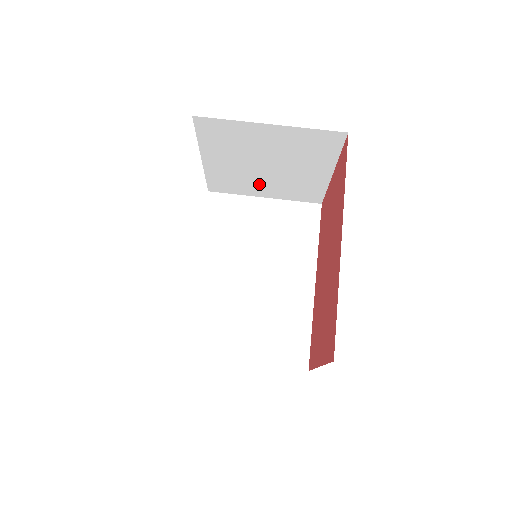
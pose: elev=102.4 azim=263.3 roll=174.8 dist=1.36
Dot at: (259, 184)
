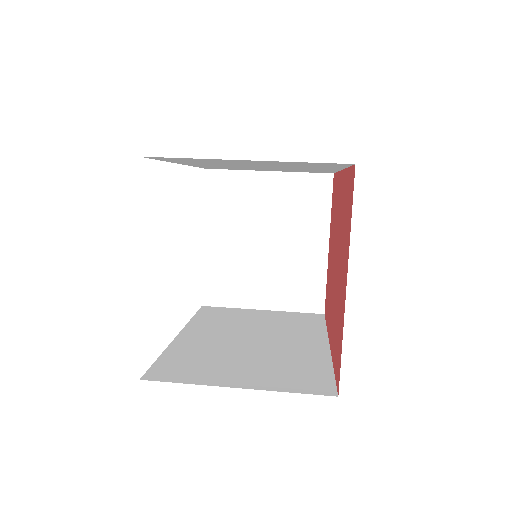
Dot at: (257, 280)
